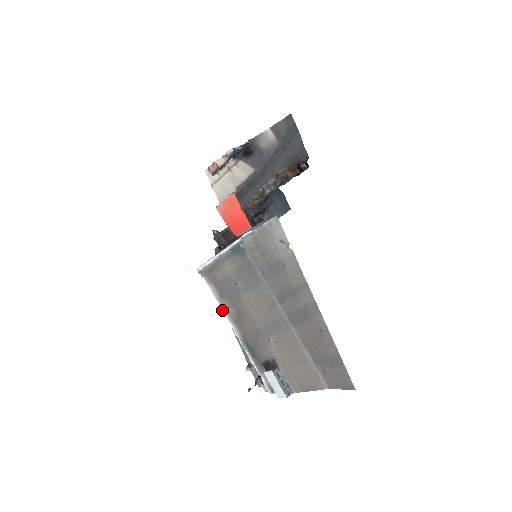
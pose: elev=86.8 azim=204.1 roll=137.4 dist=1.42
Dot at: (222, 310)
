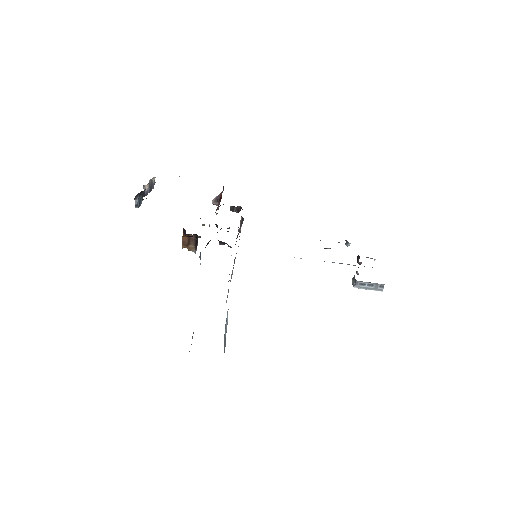
Dot at: occluded
